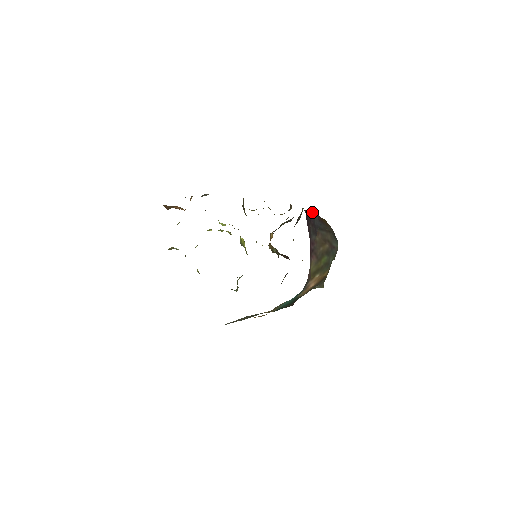
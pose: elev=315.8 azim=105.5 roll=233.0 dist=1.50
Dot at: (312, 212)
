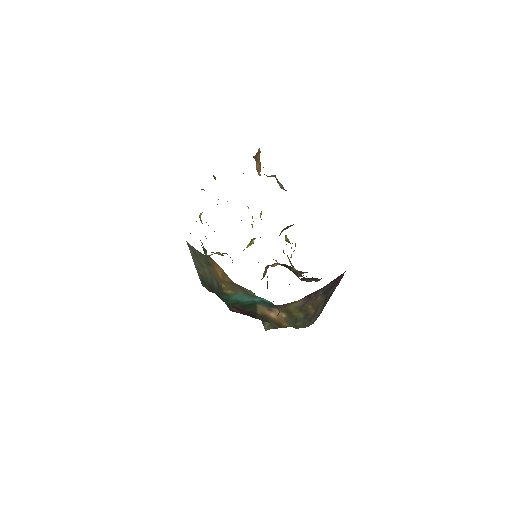
Dot at: (339, 282)
